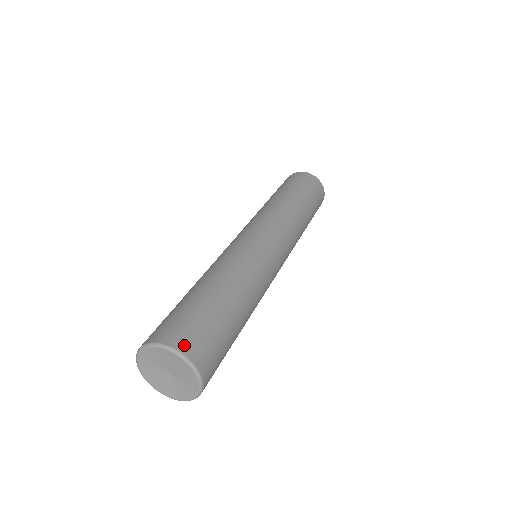
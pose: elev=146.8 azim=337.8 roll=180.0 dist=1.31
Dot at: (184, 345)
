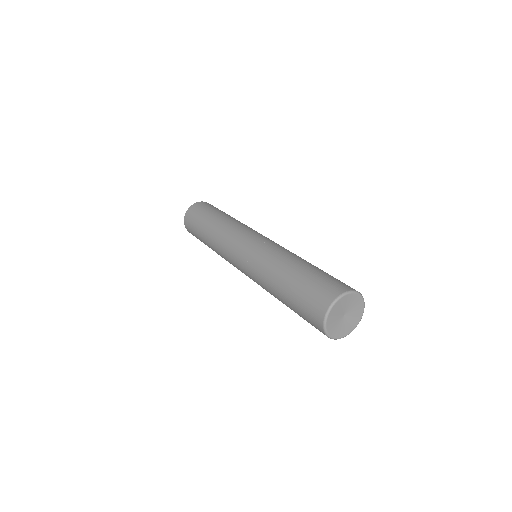
Dot at: (332, 295)
